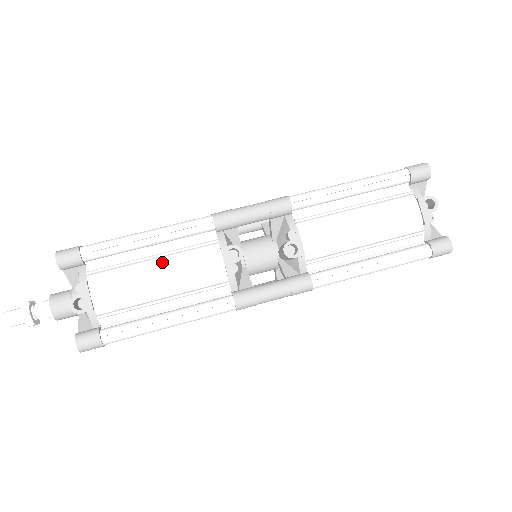
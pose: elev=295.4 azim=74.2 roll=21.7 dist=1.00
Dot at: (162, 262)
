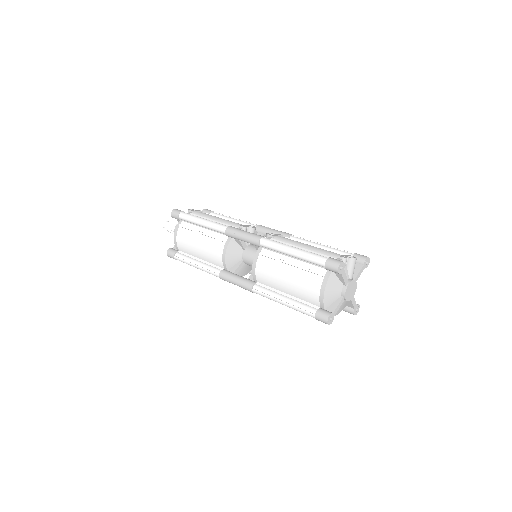
Dot at: occluded
